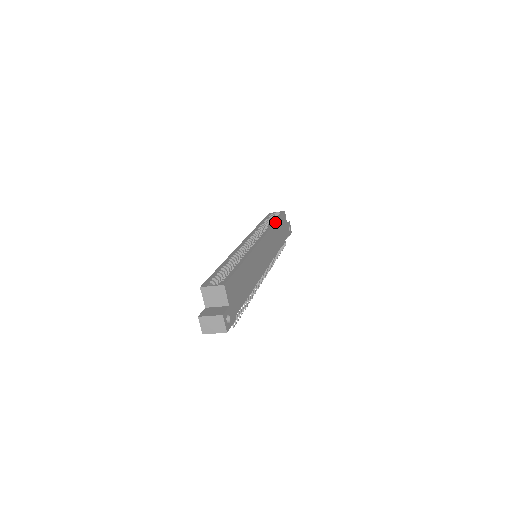
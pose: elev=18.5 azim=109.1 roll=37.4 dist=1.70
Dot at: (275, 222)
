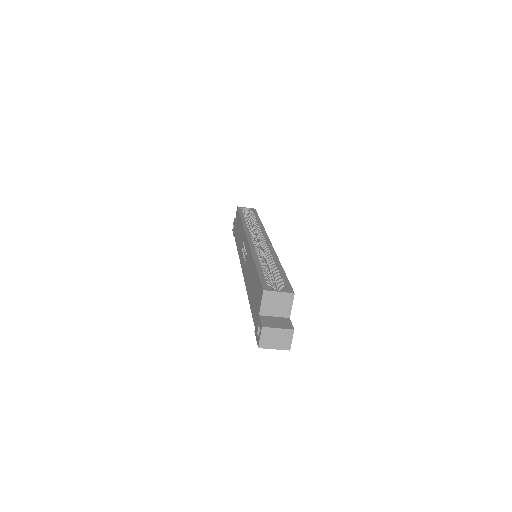
Dot at: occluded
